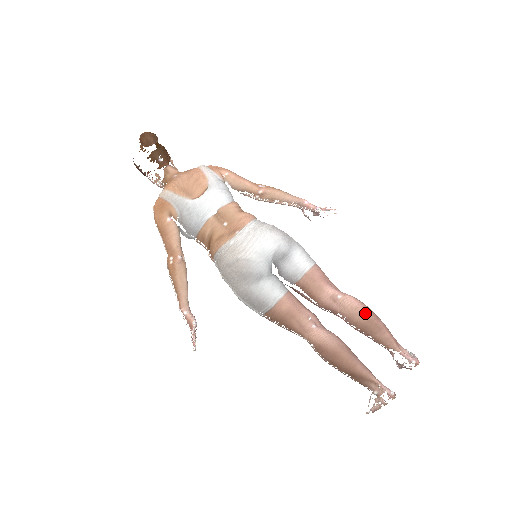
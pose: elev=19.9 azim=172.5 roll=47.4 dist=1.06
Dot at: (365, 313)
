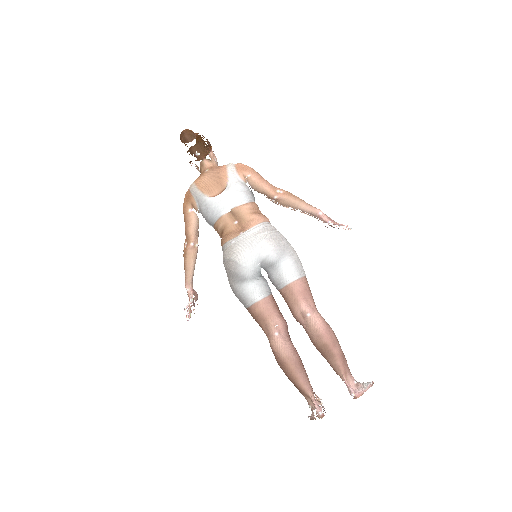
Dot at: (323, 337)
